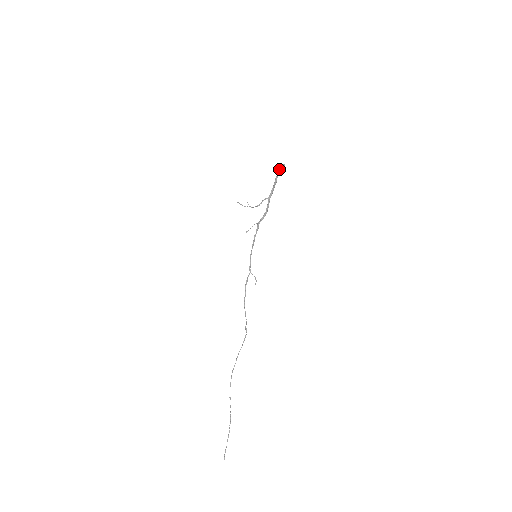
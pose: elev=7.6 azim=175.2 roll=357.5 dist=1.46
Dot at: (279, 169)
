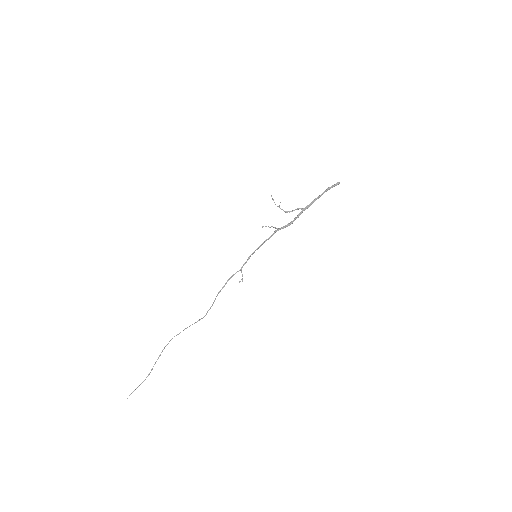
Dot at: (332, 185)
